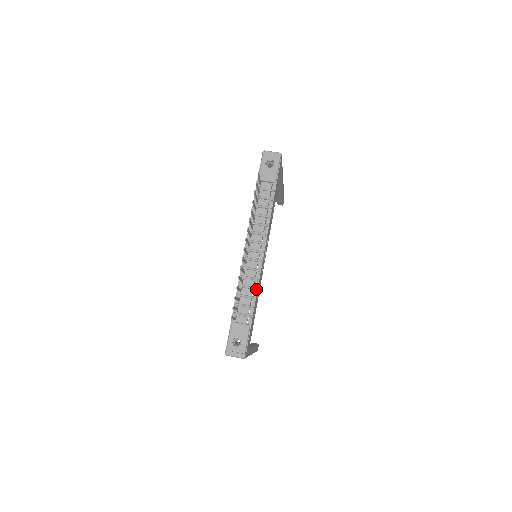
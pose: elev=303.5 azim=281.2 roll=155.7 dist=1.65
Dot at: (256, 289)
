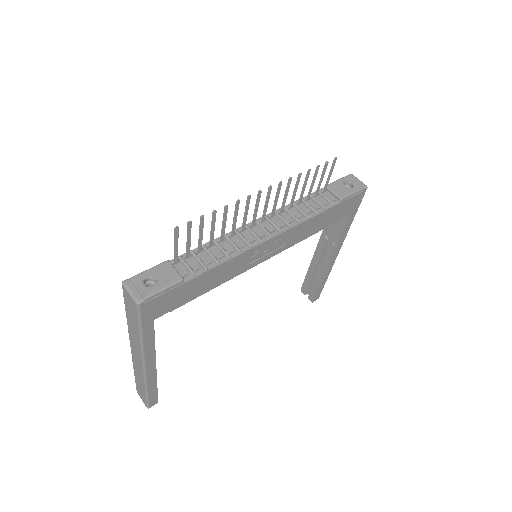
Dot at: (229, 257)
